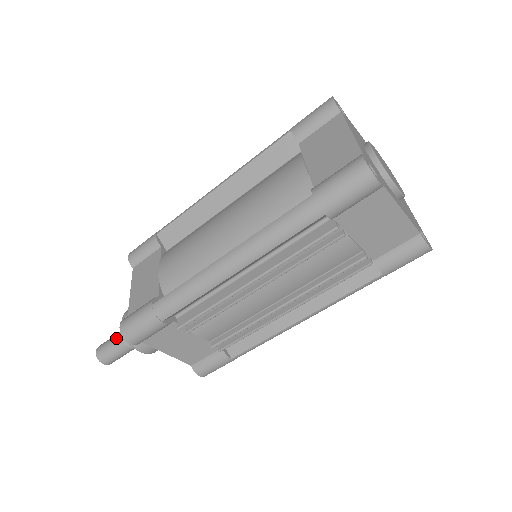
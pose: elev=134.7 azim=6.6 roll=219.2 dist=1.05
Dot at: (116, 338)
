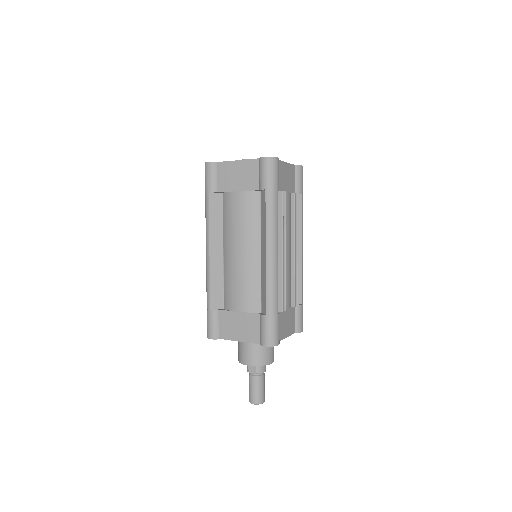
Dot at: (253, 381)
